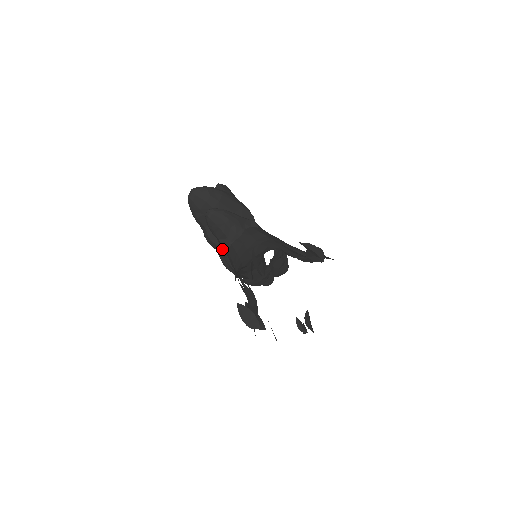
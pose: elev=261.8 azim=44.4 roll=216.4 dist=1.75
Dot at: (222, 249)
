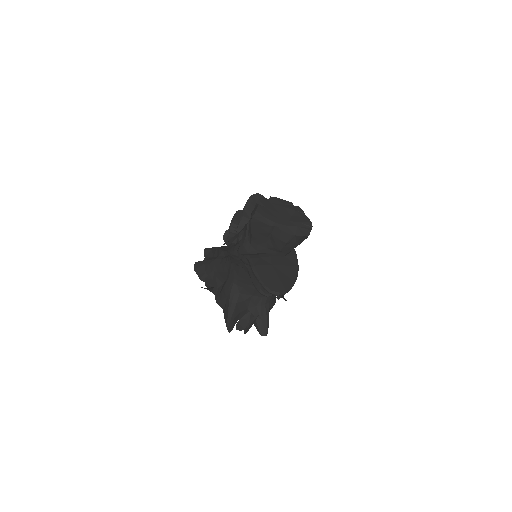
Dot at: (242, 264)
